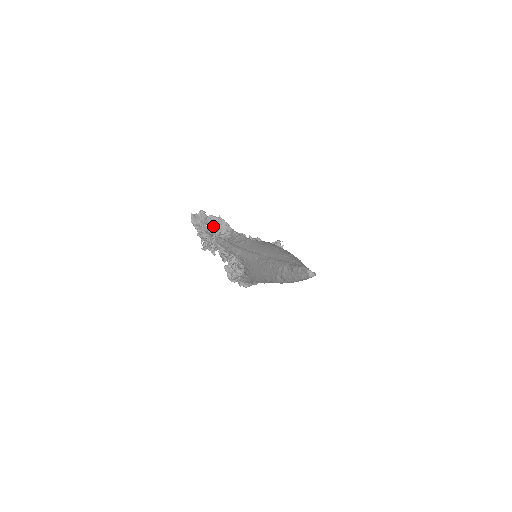
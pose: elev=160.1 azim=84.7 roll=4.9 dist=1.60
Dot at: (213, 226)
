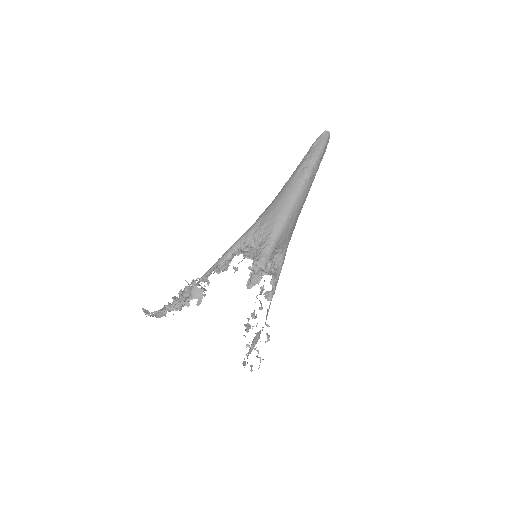
Dot at: occluded
